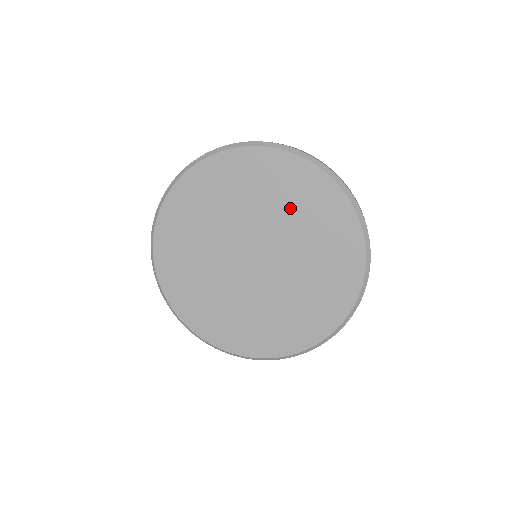
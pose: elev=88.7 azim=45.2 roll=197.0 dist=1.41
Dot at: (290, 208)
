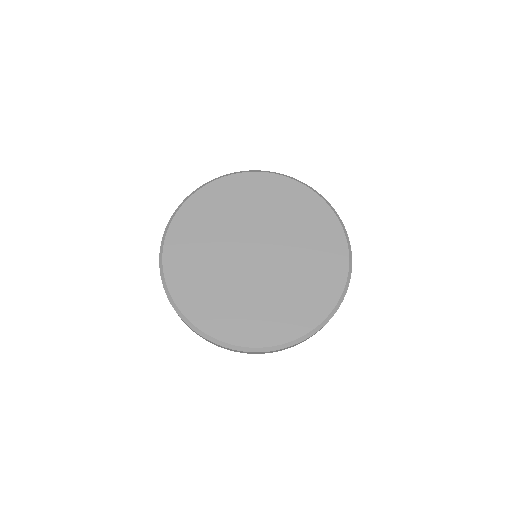
Dot at: (250, 206)
